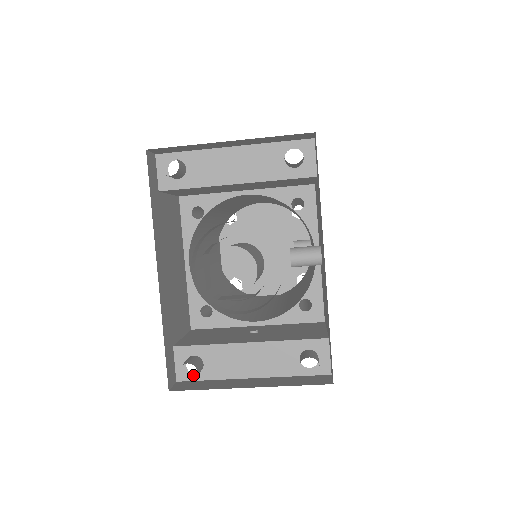
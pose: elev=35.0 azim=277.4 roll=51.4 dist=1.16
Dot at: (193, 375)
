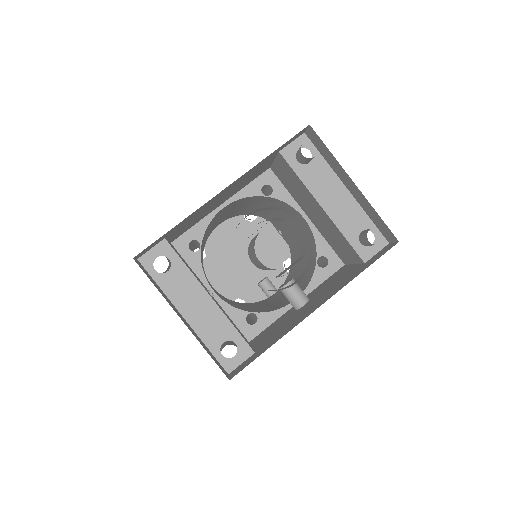
Dot at: (152, 269)
